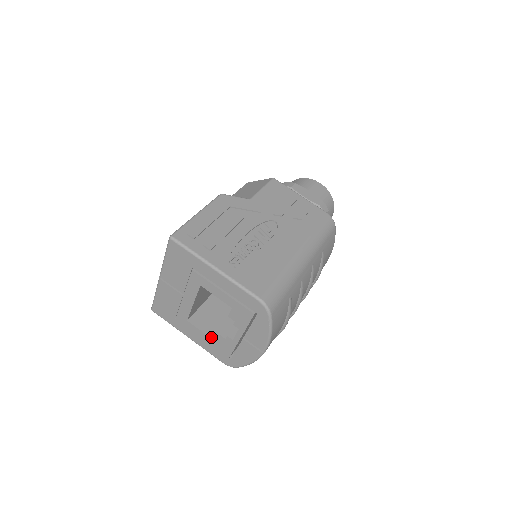
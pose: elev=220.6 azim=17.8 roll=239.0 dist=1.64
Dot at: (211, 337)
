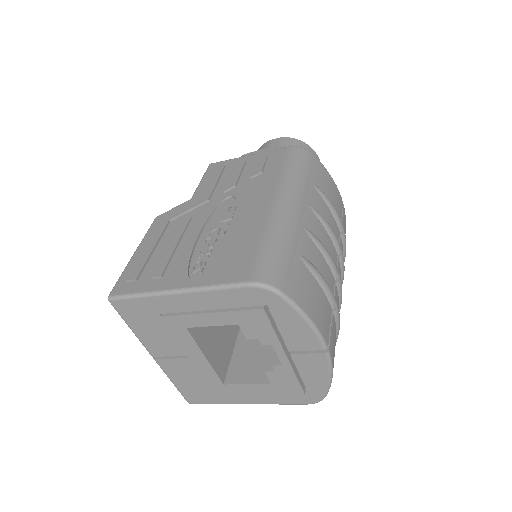
Dot at: (262, 383)
